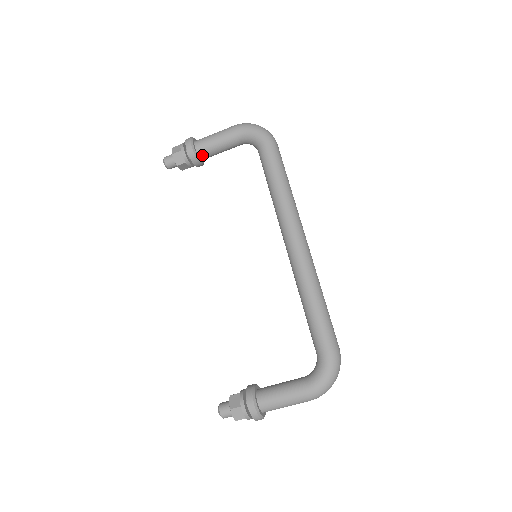
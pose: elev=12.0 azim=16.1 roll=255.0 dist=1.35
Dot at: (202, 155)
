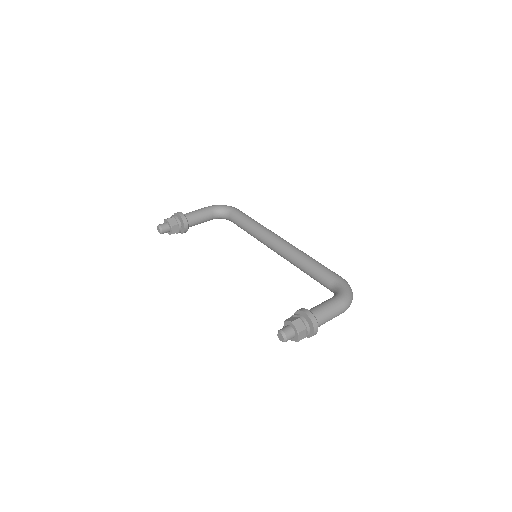
Dot at: (189, 221)
